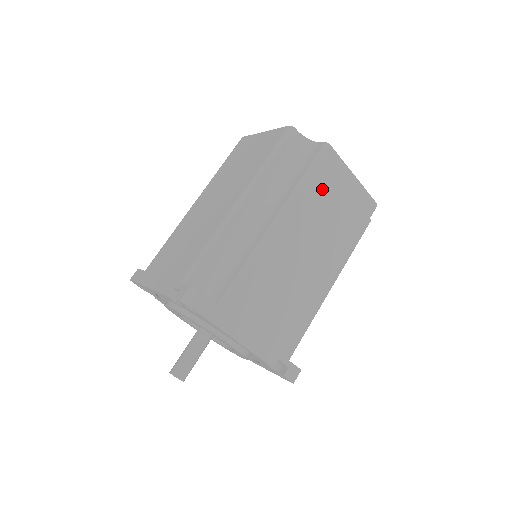
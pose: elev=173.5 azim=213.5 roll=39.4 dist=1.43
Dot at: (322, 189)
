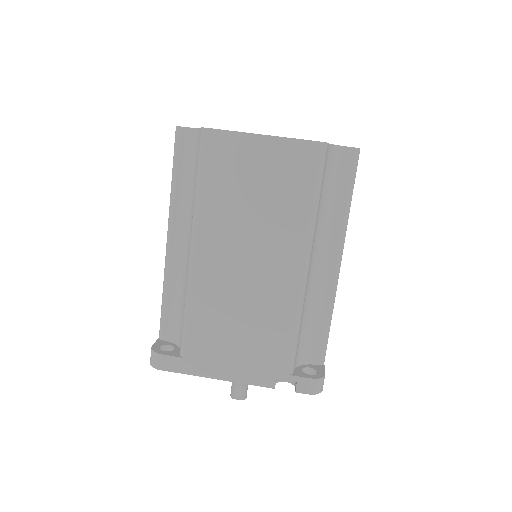
Dot at: (225, 182)
